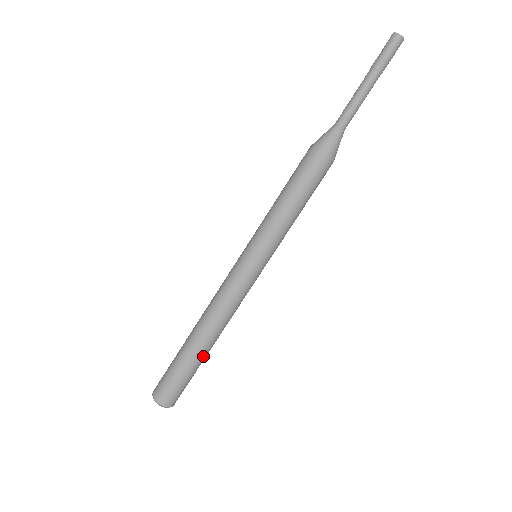
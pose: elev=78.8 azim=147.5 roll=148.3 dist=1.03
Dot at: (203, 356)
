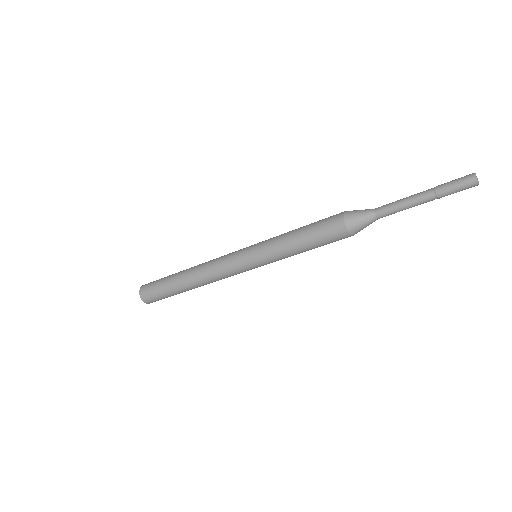
Dot at: occluded
